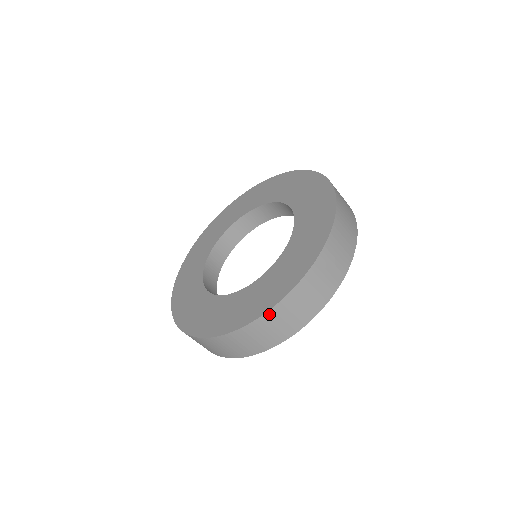
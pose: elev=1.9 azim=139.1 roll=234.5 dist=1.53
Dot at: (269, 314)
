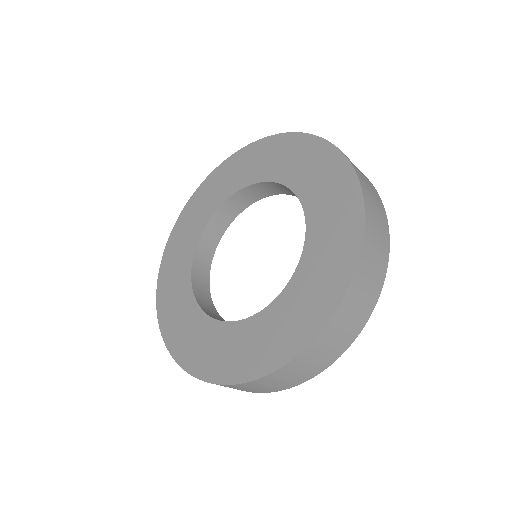
Dot at: (188, 372)
